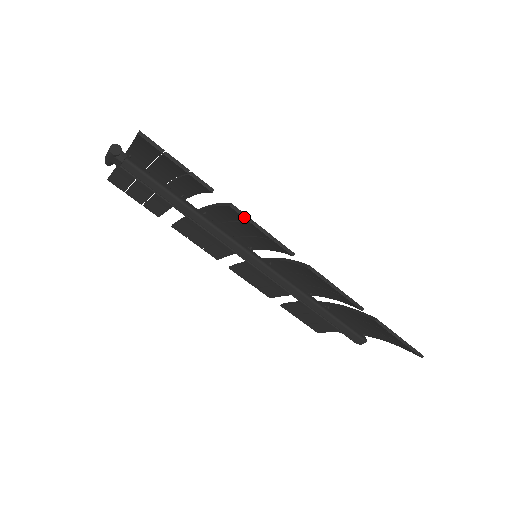
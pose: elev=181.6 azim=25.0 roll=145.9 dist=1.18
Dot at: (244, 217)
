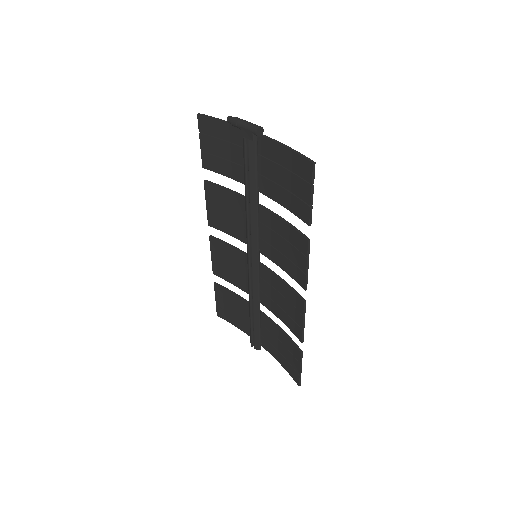
Dot at: (308, 251)
